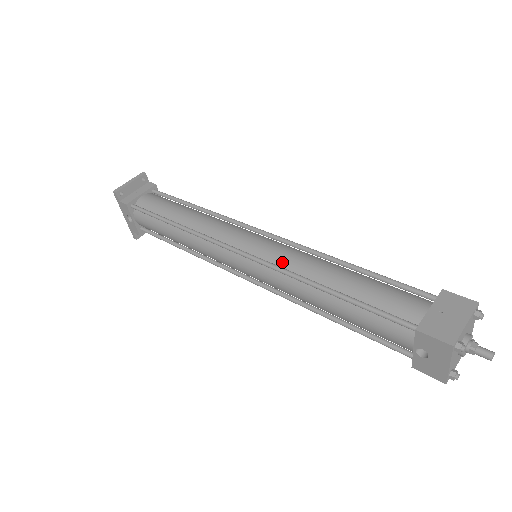
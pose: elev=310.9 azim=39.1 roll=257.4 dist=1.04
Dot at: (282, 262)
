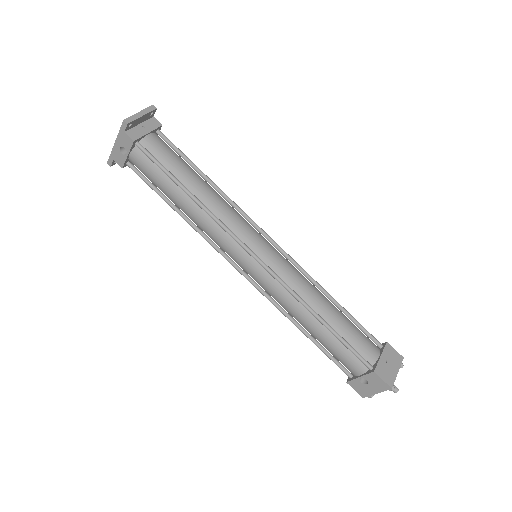
Dot at: (289, 280)
